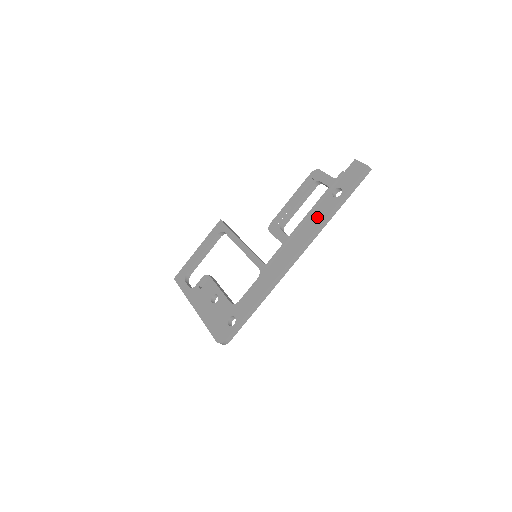
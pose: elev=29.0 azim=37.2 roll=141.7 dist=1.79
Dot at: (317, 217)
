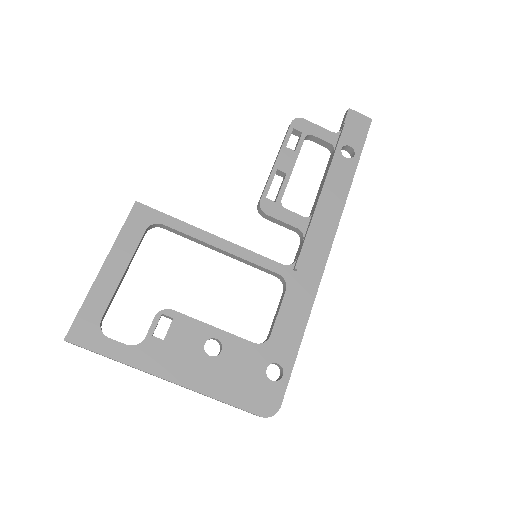
Dot at: (337, 186)
